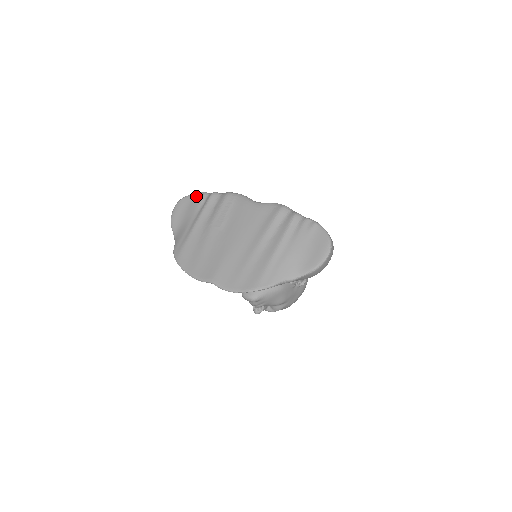
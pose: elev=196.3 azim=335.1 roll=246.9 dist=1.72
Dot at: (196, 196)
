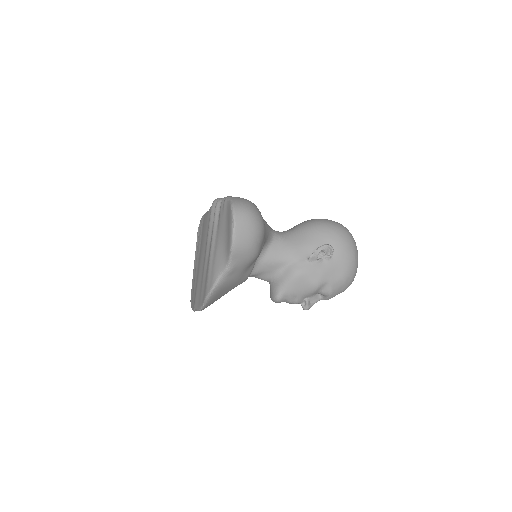
Dot at: occluded
